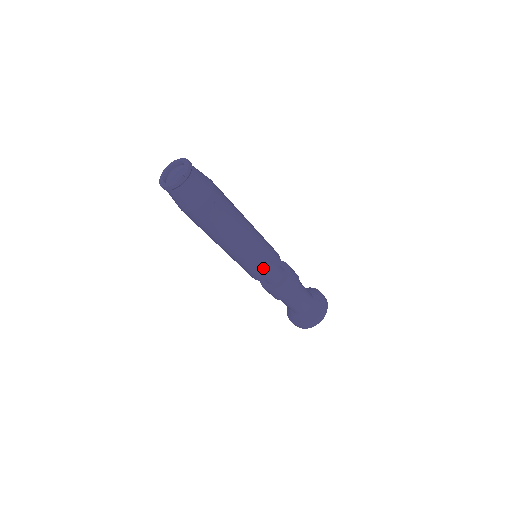
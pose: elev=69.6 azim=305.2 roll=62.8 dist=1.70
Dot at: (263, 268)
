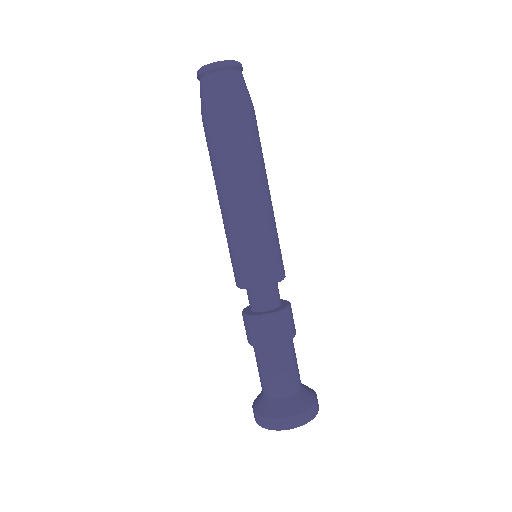
Dot at: (258, 263)
